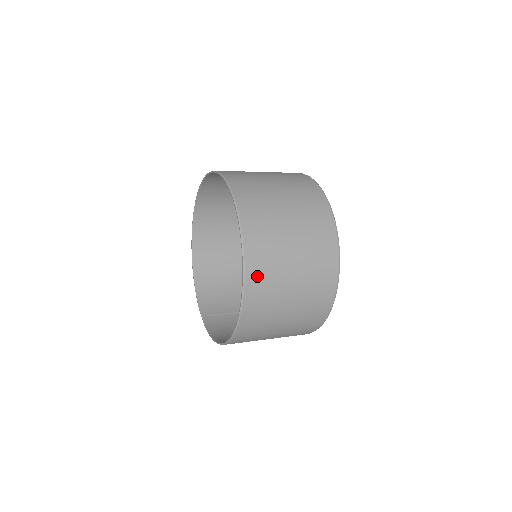
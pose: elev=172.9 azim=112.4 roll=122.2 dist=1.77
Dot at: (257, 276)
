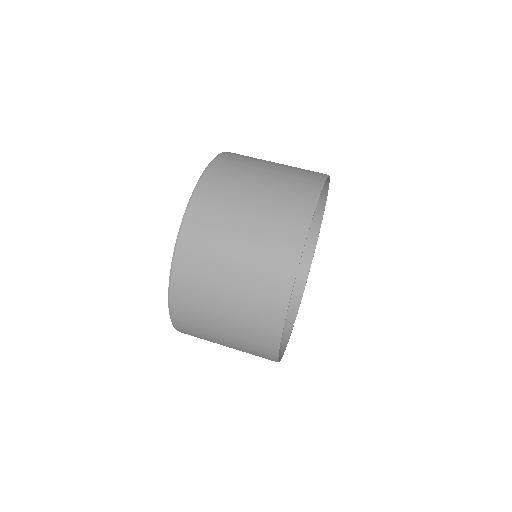
Dot at: (186, 272)
